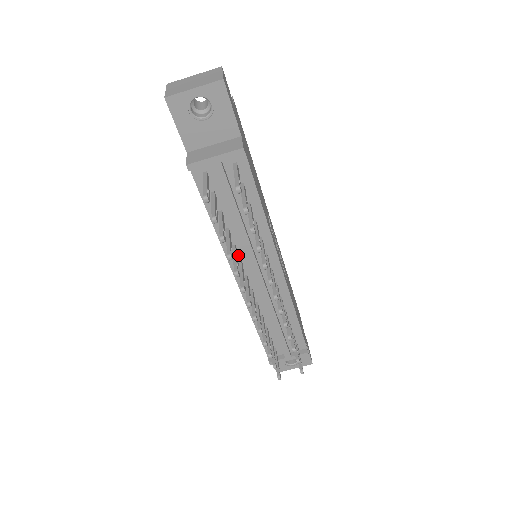
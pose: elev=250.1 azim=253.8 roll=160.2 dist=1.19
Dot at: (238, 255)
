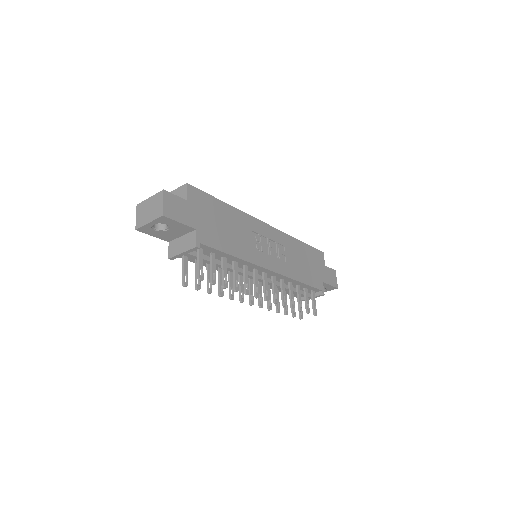
Dot at: occluded
